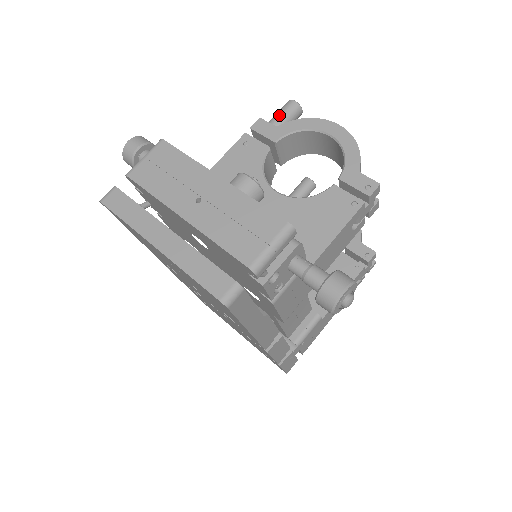
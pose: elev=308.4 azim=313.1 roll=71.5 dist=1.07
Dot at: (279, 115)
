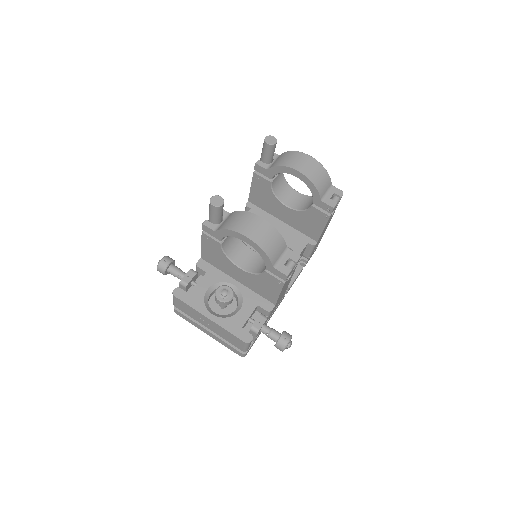
Dot at: (211, 215)
